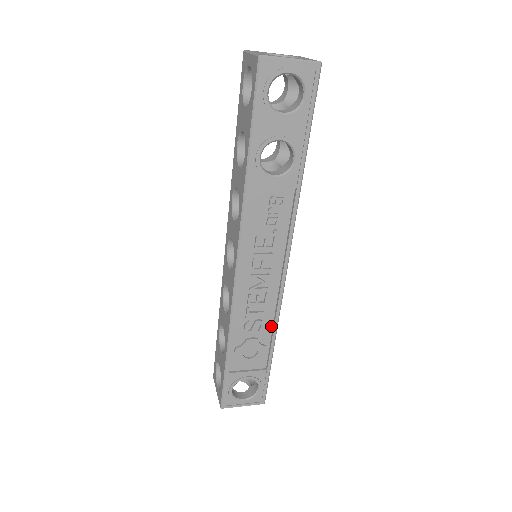
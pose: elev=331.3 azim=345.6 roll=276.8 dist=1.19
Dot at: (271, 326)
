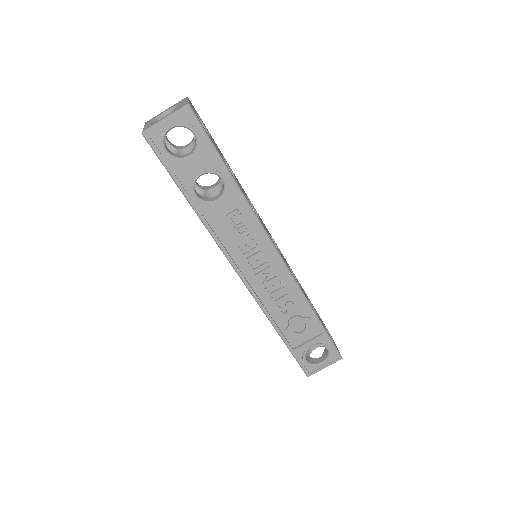
Dot at: (302, 301)
